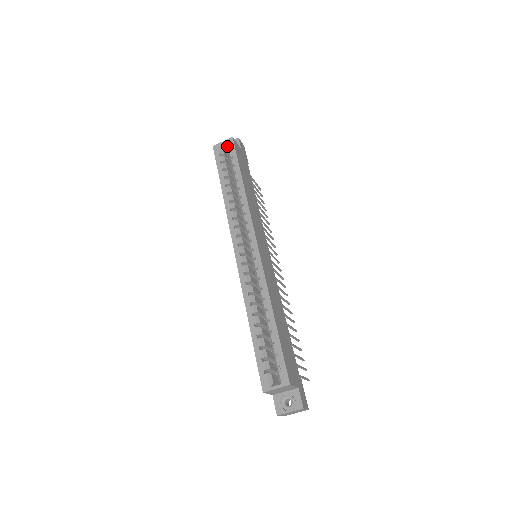
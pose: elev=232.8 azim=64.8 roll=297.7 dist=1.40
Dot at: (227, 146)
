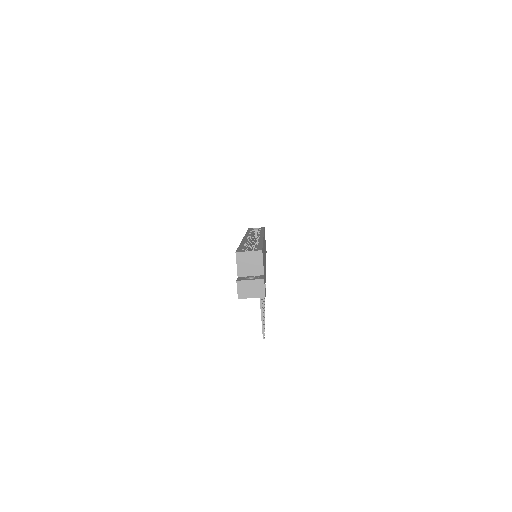
Dot at: occluded
